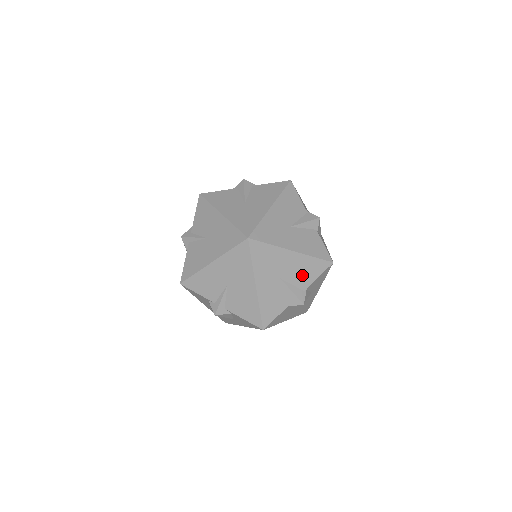
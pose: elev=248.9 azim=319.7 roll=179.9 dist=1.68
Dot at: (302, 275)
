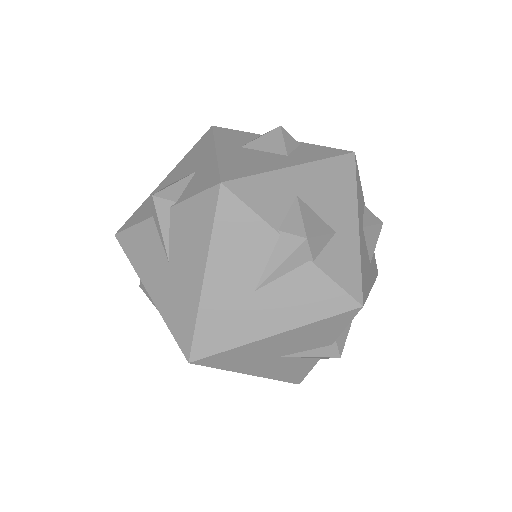
Dot at: (315, 339)
